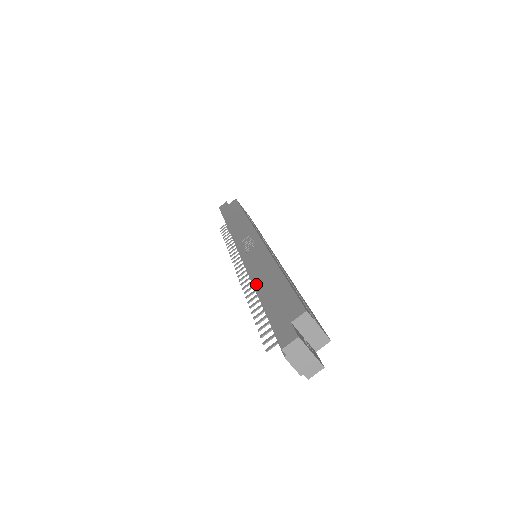
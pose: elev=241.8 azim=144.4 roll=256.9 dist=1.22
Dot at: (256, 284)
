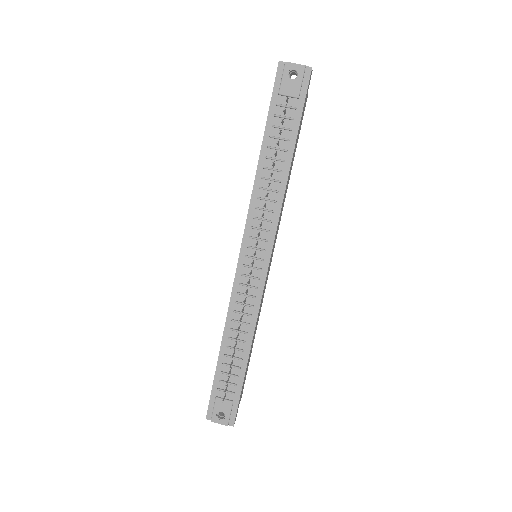
Dot at: (257, 167)
